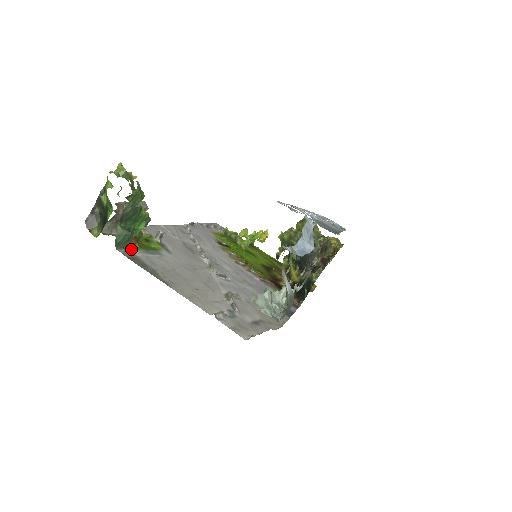
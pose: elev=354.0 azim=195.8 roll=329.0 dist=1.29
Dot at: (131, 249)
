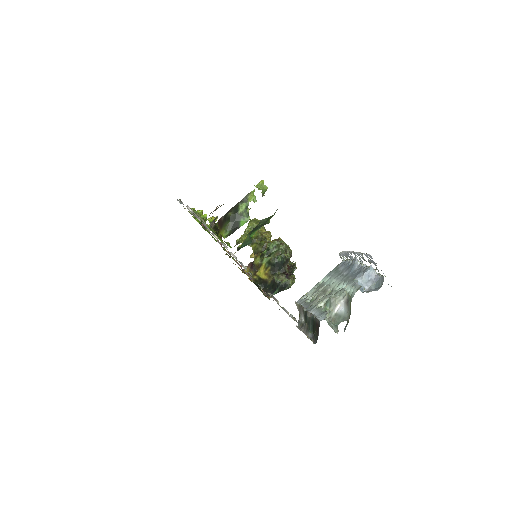
Dot at: occluded
